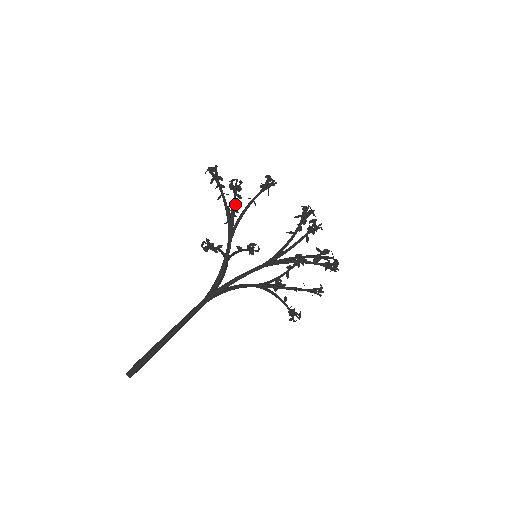
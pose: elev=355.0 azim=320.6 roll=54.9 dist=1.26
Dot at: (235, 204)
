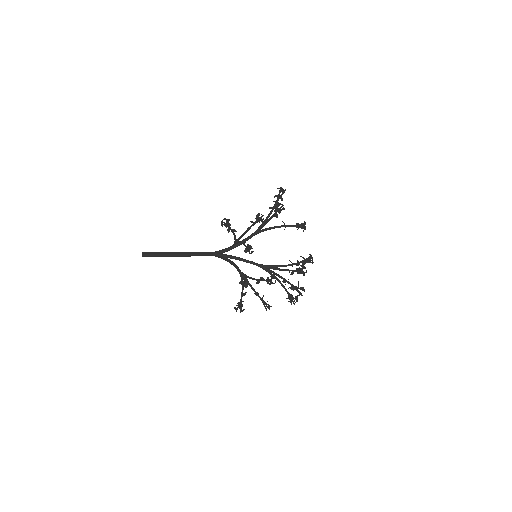
Dot at: occluded
